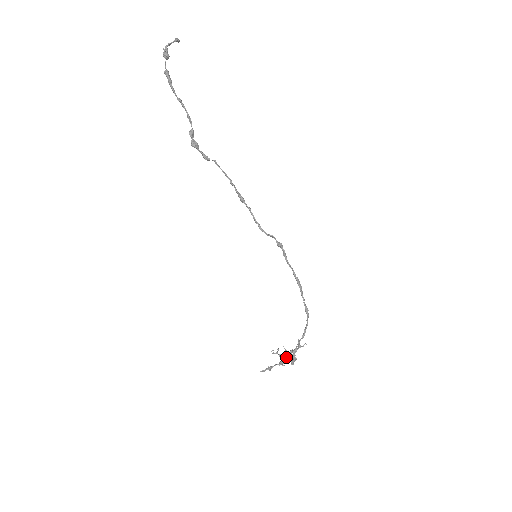
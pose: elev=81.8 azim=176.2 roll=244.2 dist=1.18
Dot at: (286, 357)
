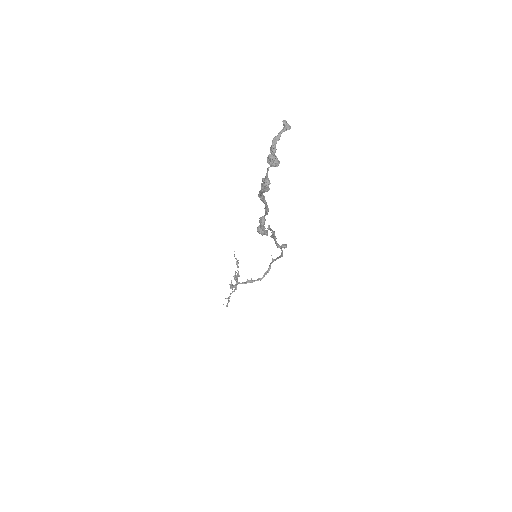
Dot at: occluded
